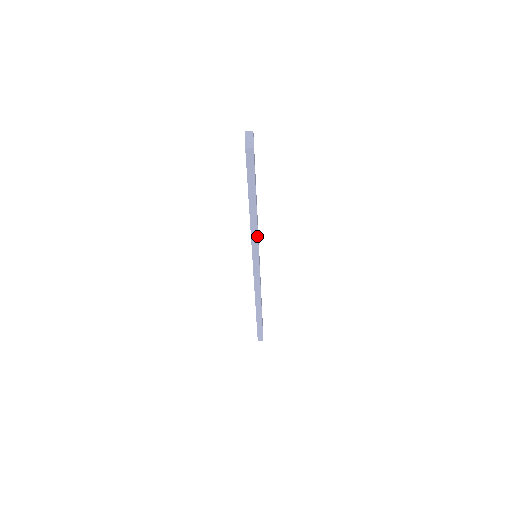
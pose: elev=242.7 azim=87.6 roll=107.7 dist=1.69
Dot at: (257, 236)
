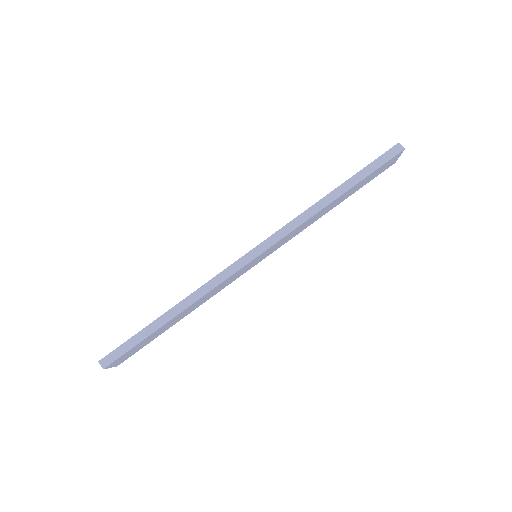
Dot at: (301, 223)
